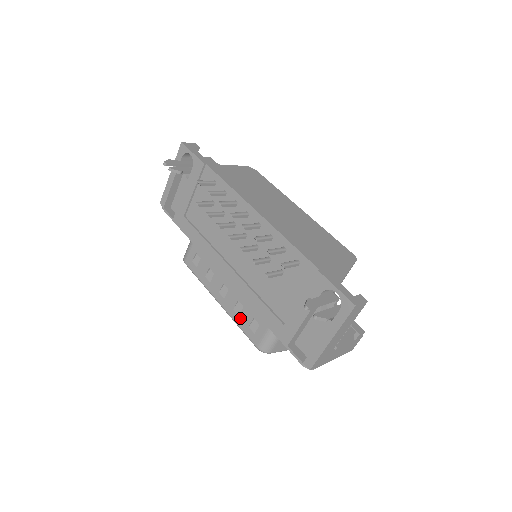
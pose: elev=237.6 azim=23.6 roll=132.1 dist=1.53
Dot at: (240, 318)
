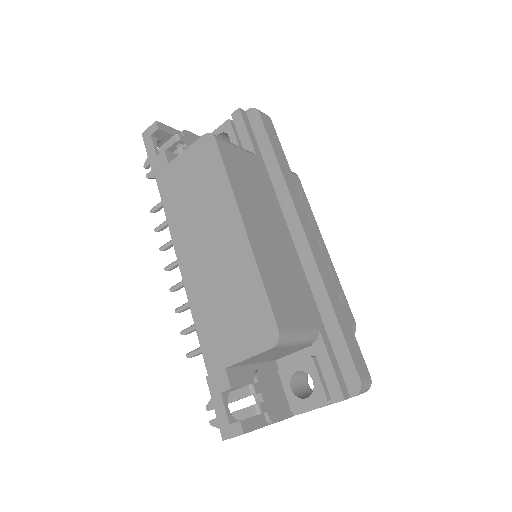
Dot at: occluded
